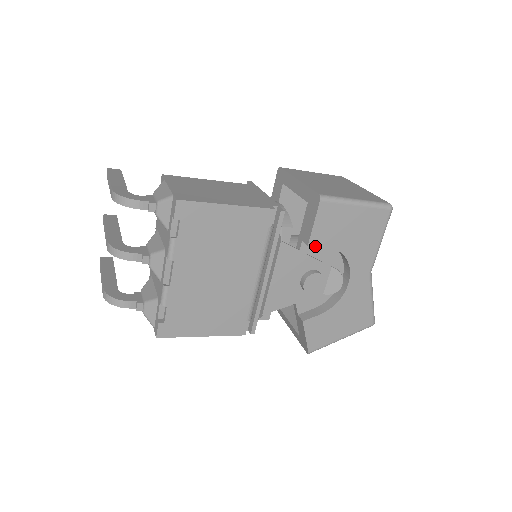
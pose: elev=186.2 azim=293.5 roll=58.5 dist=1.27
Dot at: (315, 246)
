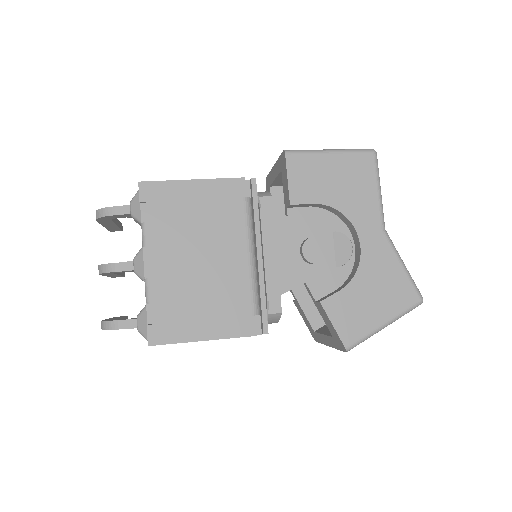
Dot at: (299, 204)
